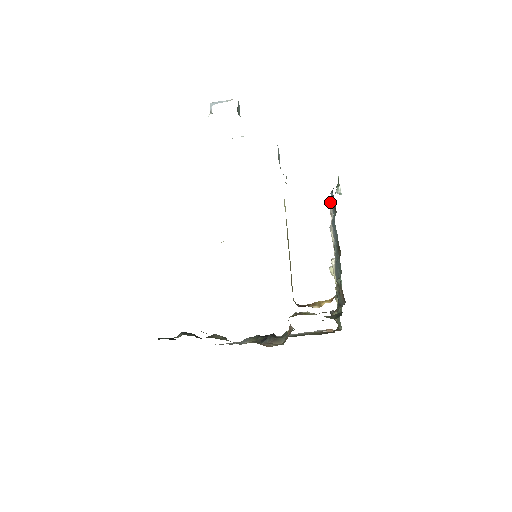
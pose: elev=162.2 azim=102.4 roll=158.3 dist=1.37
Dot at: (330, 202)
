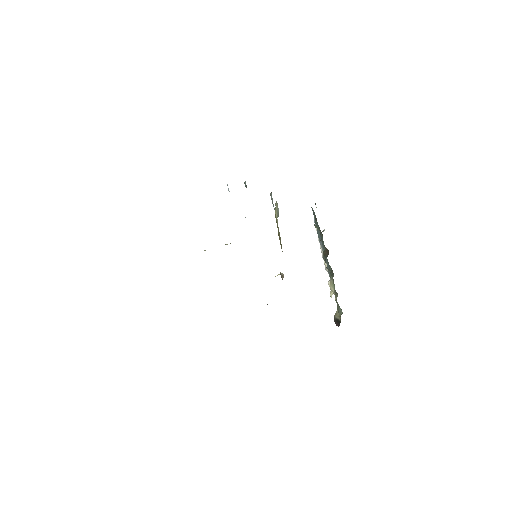
Dot at: occluded
